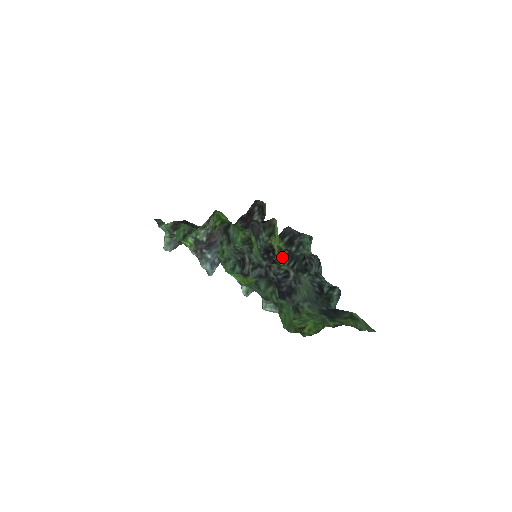
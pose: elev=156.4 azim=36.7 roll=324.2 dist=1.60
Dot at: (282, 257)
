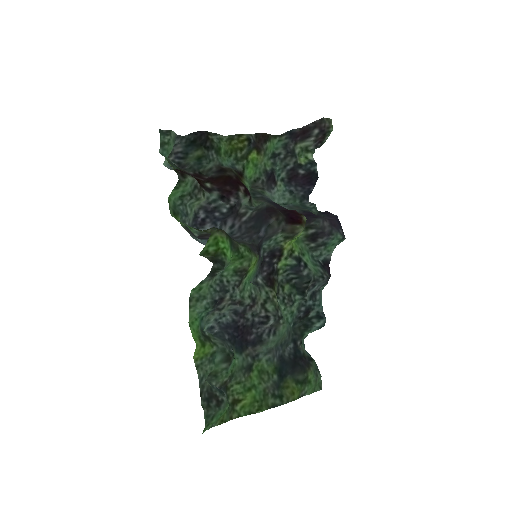
Dot at: (287, 264)
